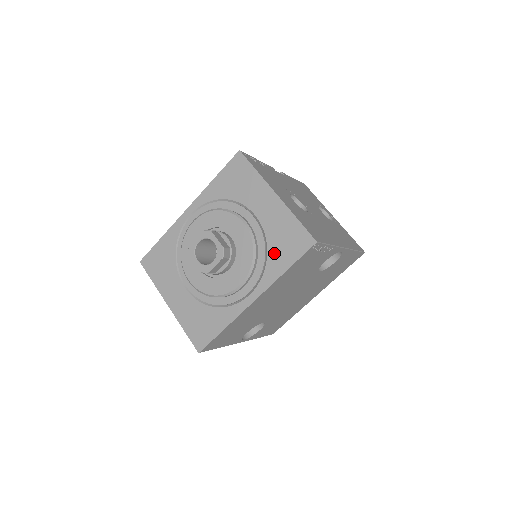
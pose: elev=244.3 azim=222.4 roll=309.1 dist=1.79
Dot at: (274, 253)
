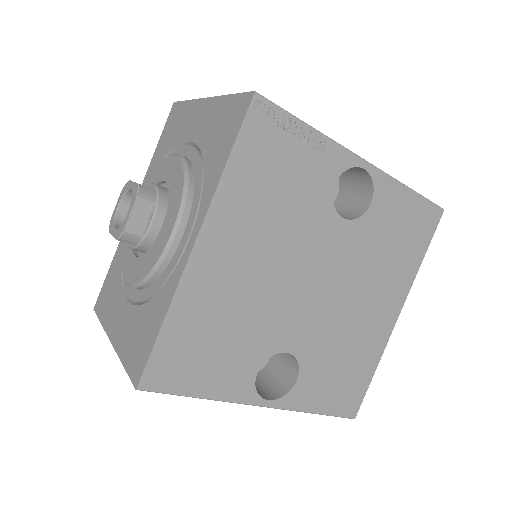
Dot at: (210, 158)
